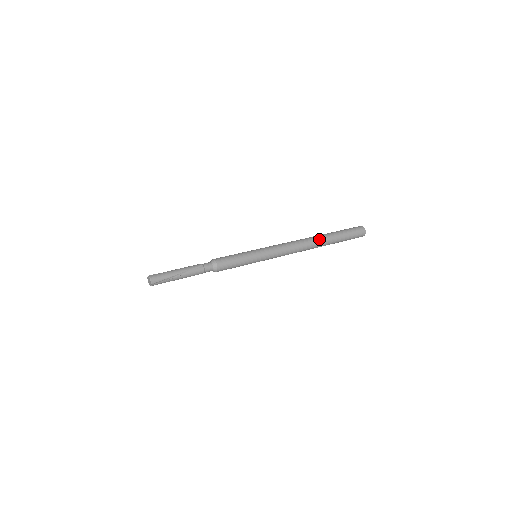
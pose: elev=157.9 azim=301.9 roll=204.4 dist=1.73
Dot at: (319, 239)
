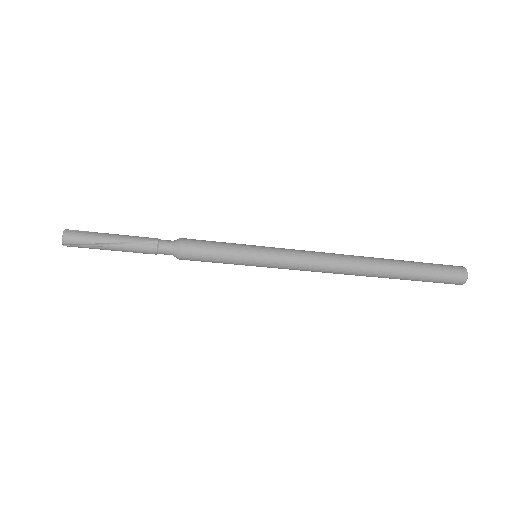
Dot at: (376, 265)
